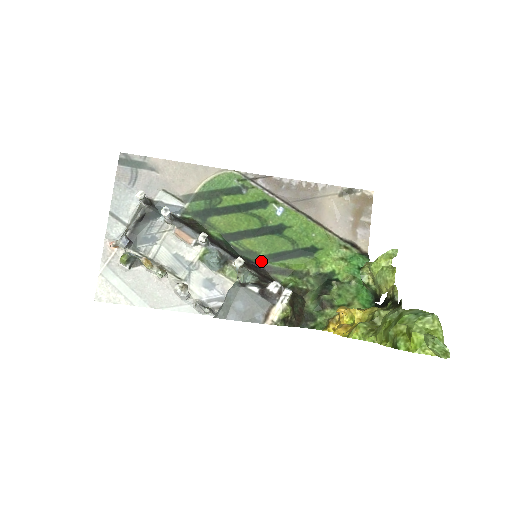
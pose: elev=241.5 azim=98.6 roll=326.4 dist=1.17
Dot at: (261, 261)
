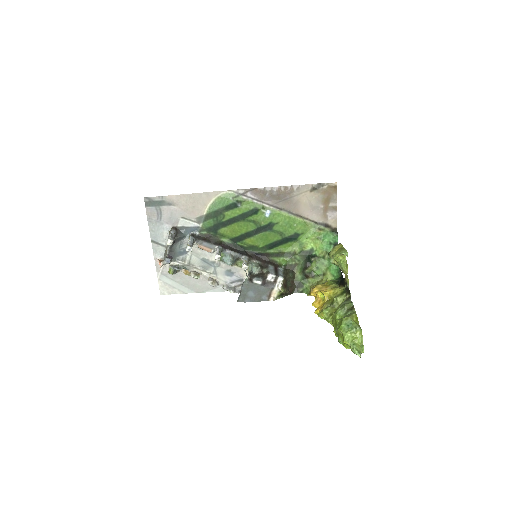
Dot at: (261, 251)
